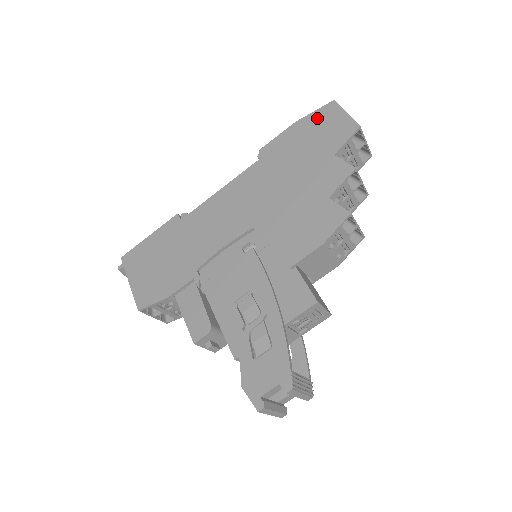
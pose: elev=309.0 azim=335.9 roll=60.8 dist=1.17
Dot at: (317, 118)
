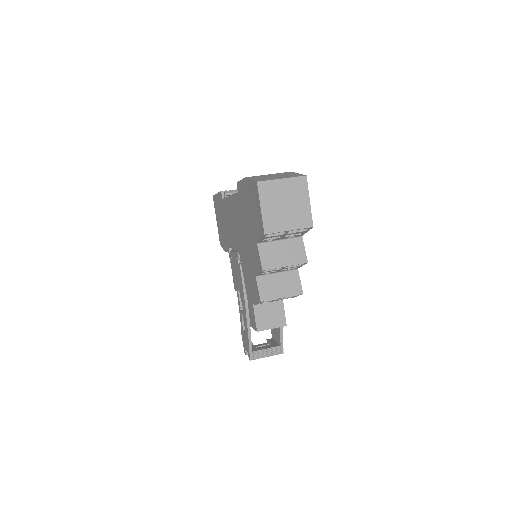
Dot at: (251, 191)
